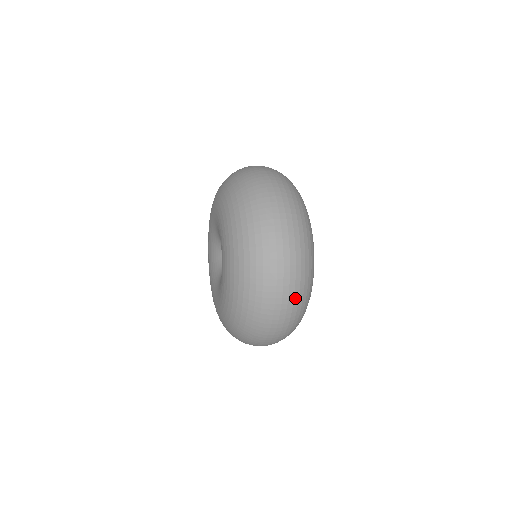
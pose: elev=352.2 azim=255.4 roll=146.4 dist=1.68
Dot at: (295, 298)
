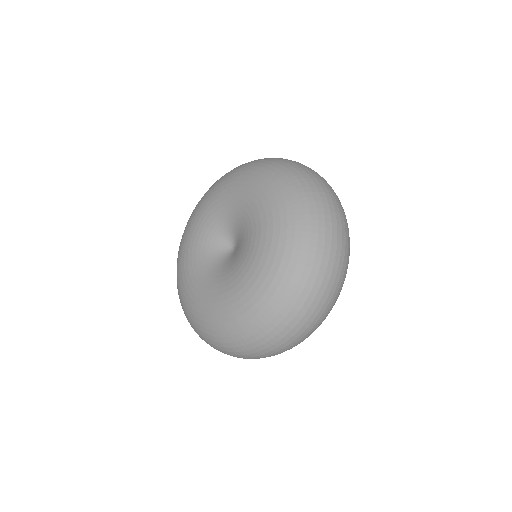
Dot at: occluded
